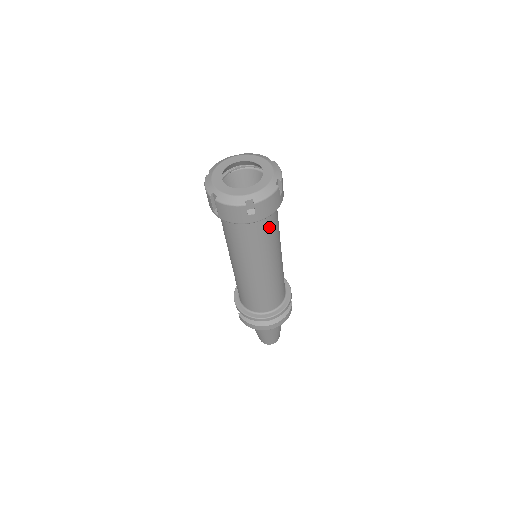
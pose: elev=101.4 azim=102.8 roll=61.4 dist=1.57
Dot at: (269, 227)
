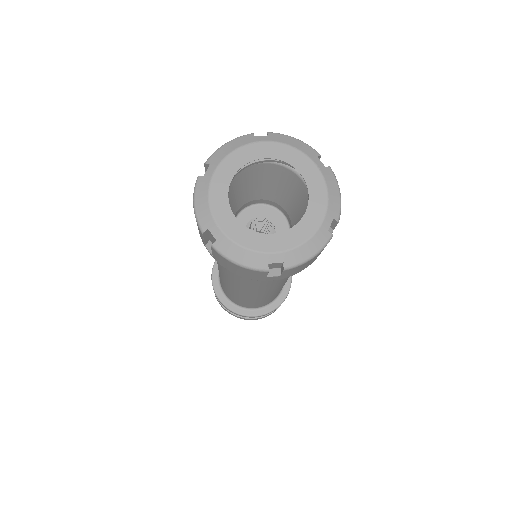
Dot at: occluded
